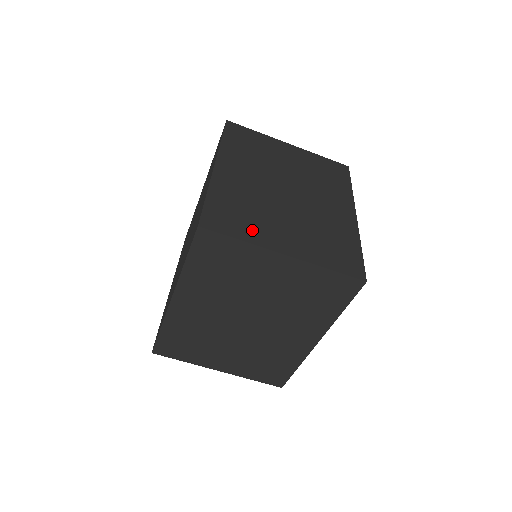
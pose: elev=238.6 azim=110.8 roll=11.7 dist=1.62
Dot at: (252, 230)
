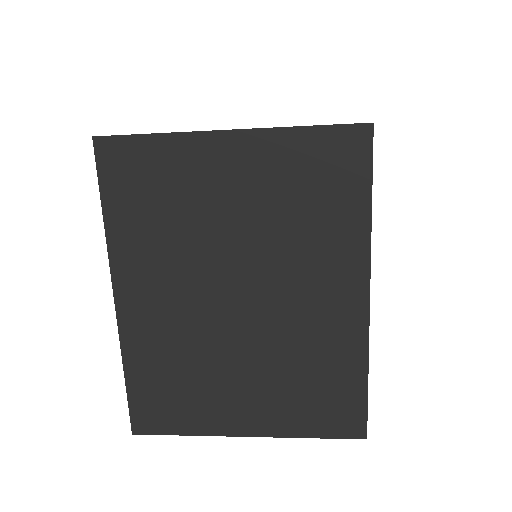
Dot at: (196, 413)
